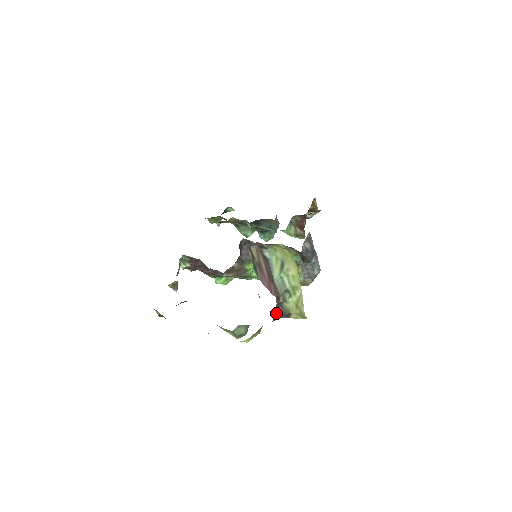
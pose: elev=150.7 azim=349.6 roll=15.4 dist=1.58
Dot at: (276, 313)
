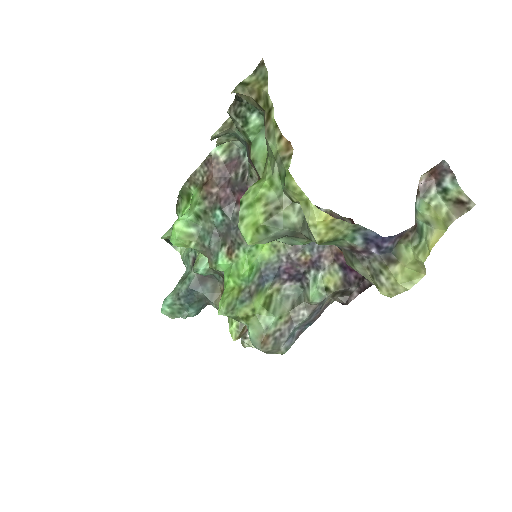
Dot at: (395, 236)
